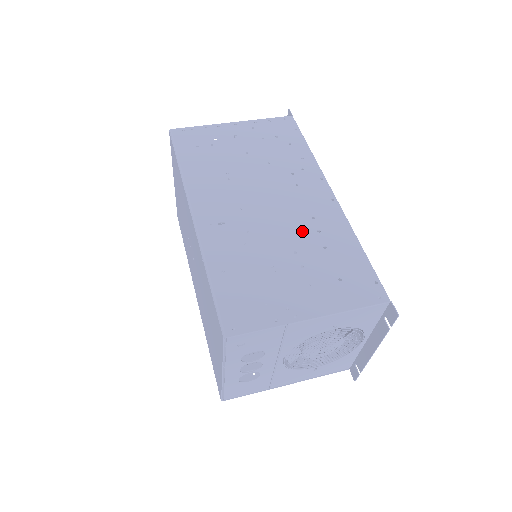
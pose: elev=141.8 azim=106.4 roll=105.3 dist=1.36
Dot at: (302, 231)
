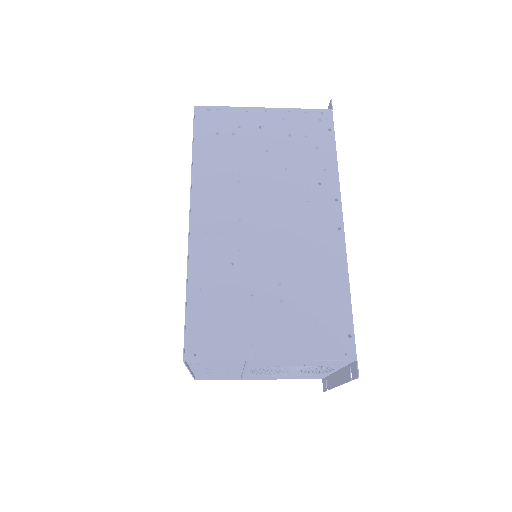
Dot at: (294, 260)
